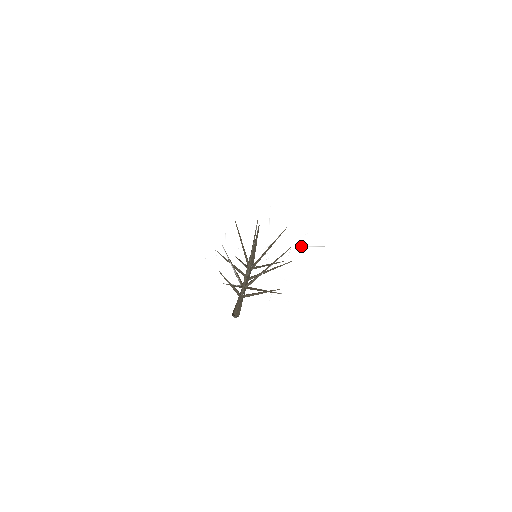
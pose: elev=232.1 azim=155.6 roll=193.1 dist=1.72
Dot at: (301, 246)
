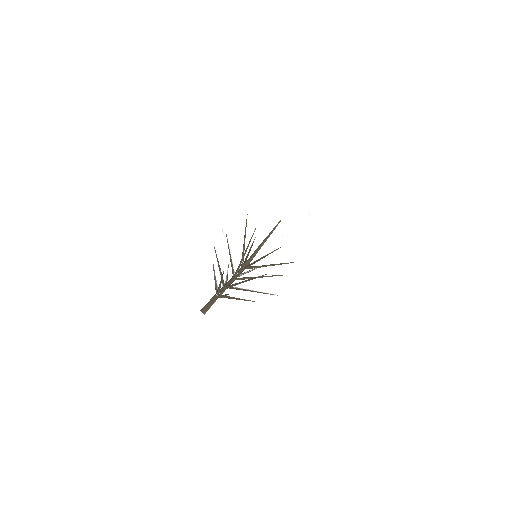
Dot at: (288, 270)
